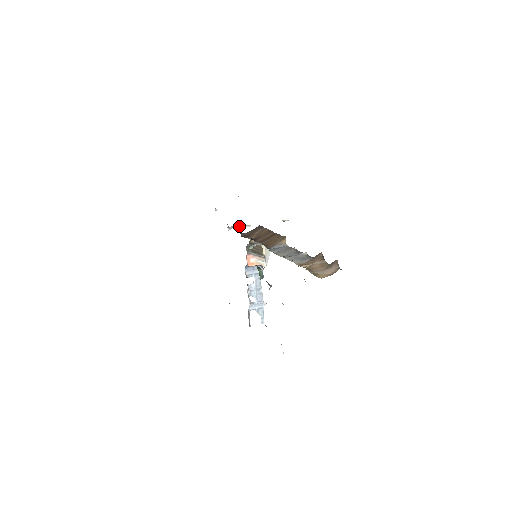
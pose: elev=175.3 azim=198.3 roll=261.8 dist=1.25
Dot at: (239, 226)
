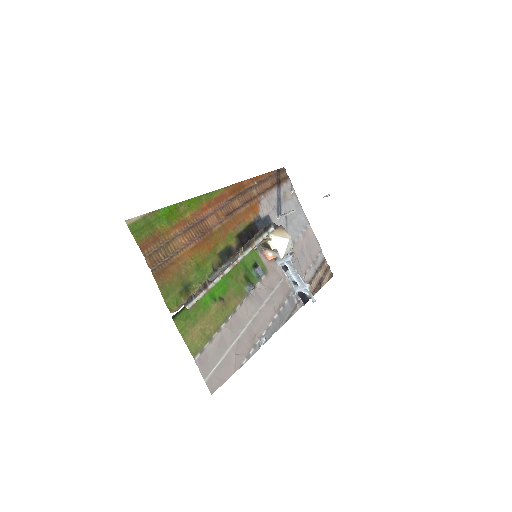
Dot at: (289, 212)
